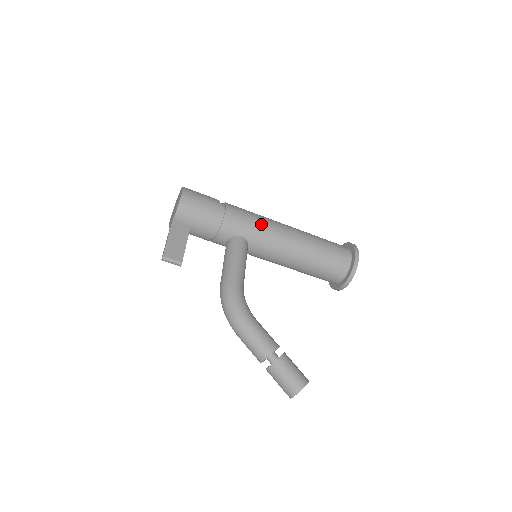
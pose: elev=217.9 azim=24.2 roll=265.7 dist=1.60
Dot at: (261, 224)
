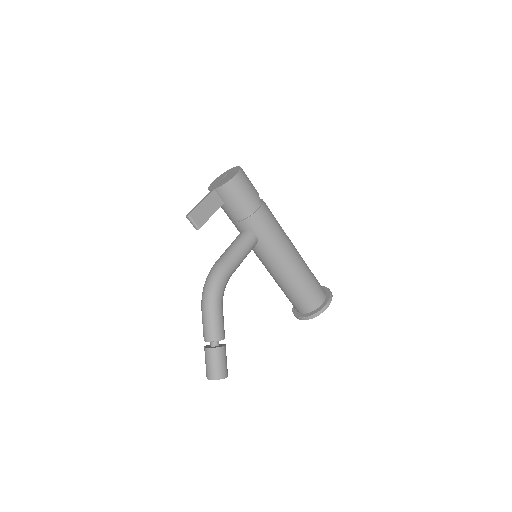
Dot at: (277, 236)
